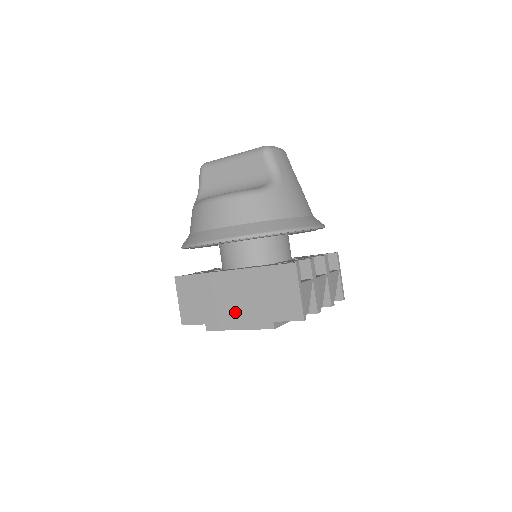
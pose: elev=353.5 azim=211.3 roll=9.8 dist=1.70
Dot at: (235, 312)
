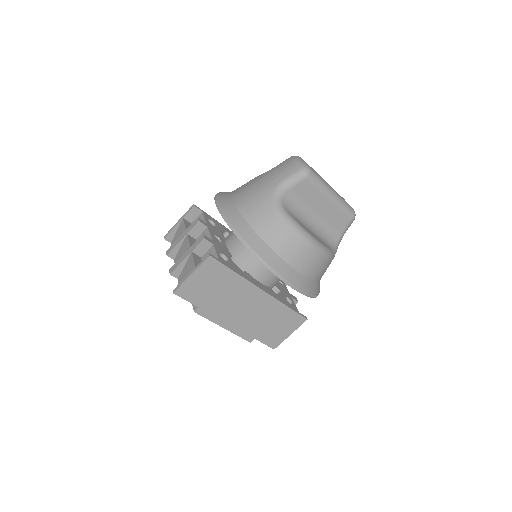
Dot at: (235, 317)
